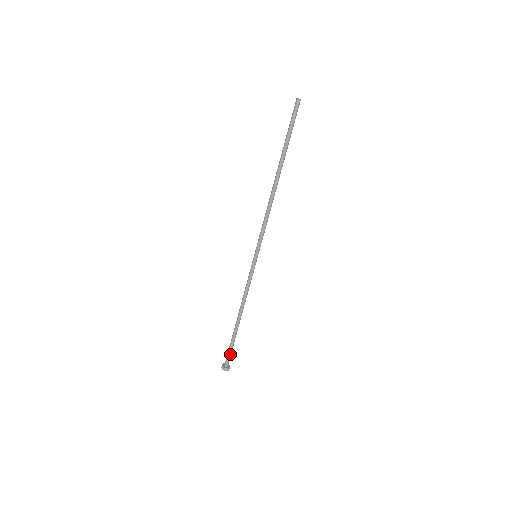
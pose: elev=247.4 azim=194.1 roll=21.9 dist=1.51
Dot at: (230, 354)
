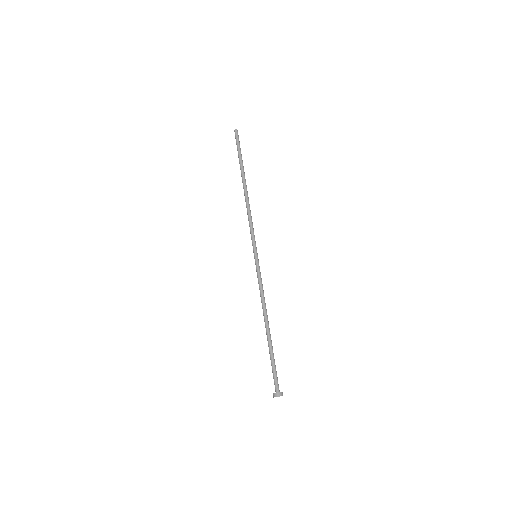
Dot at: (276, 374)
